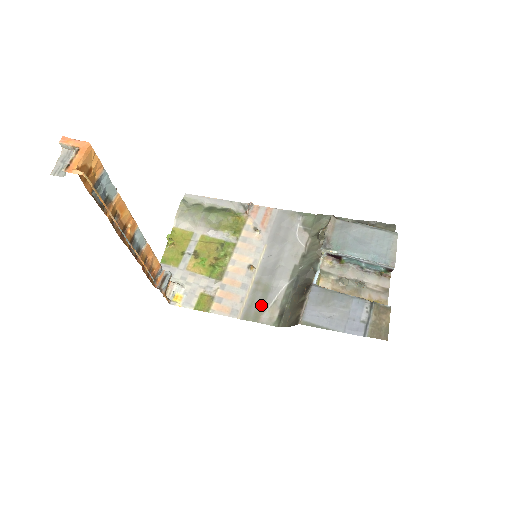
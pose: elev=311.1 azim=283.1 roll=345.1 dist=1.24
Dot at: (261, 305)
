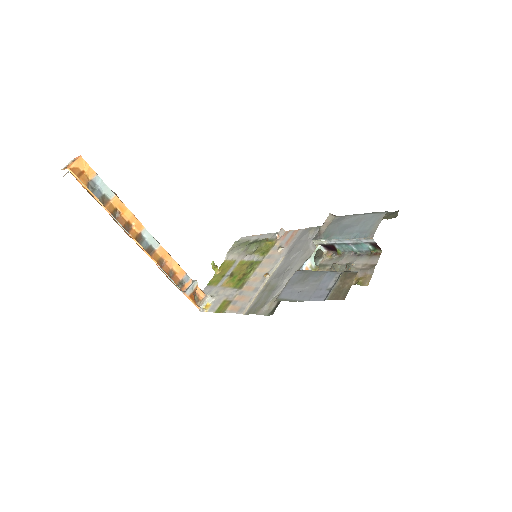
Dot at: (264, 301)
